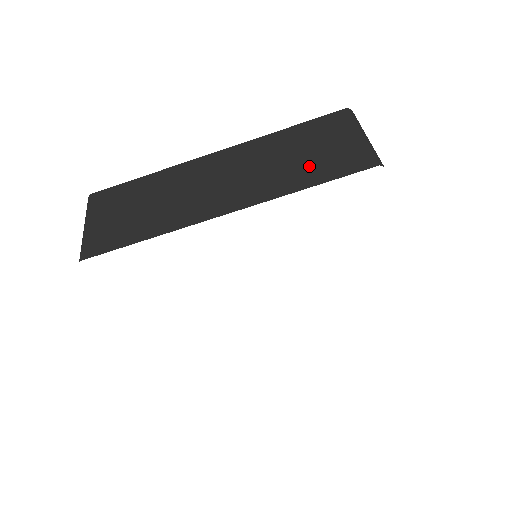
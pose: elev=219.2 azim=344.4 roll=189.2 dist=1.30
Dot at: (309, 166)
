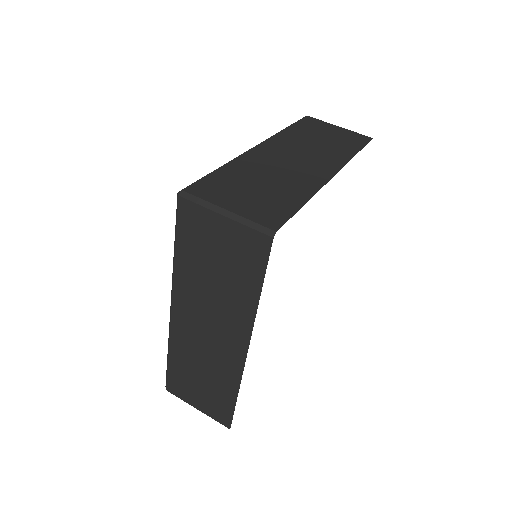
Dot at: (339, 143)
